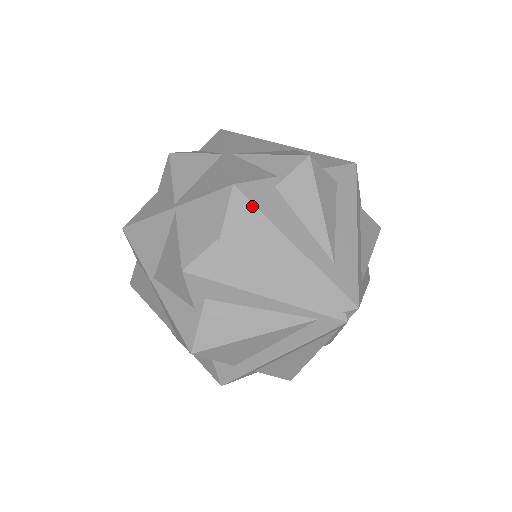
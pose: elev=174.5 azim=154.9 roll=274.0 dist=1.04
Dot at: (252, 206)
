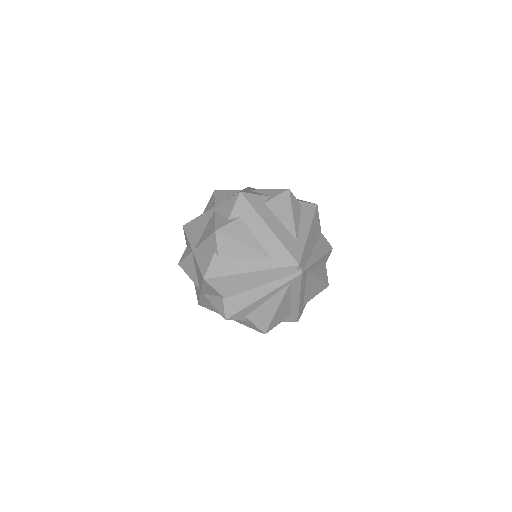
Dot at: (218, 278)
